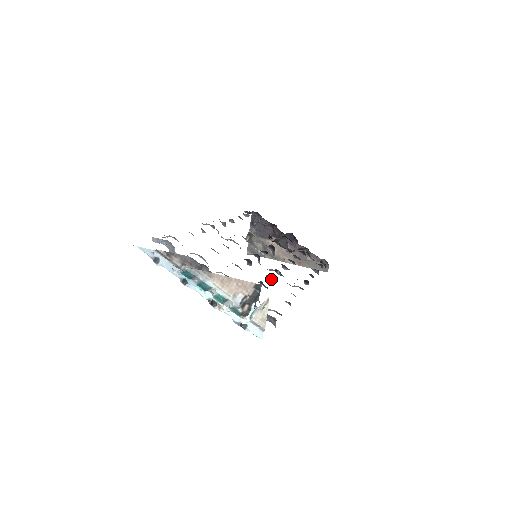
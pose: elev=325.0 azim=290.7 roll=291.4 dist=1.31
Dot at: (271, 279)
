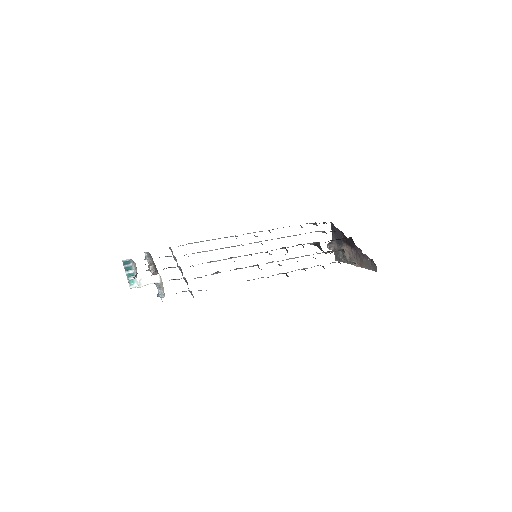
Dot at: occluded
